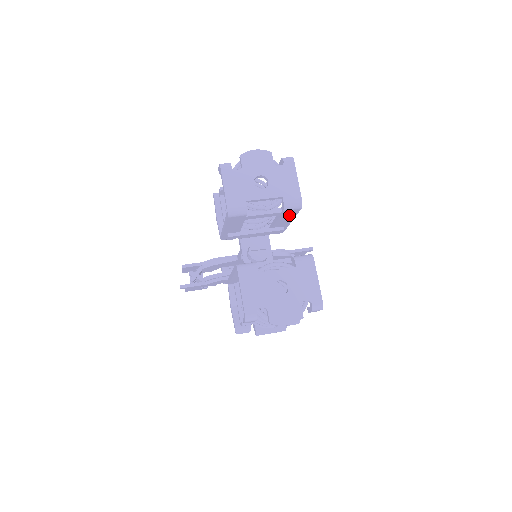
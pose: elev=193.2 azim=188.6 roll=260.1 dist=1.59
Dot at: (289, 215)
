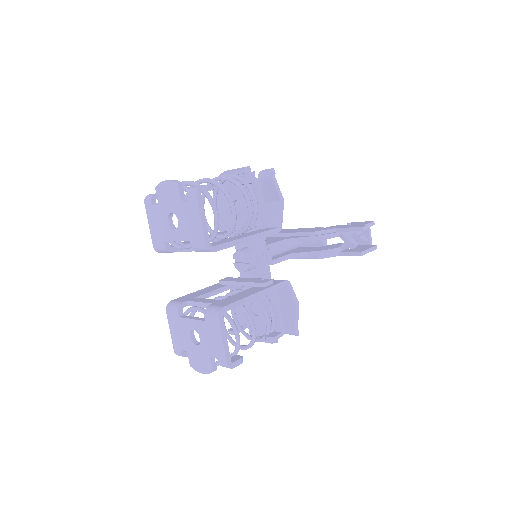
Dot at: occluded
